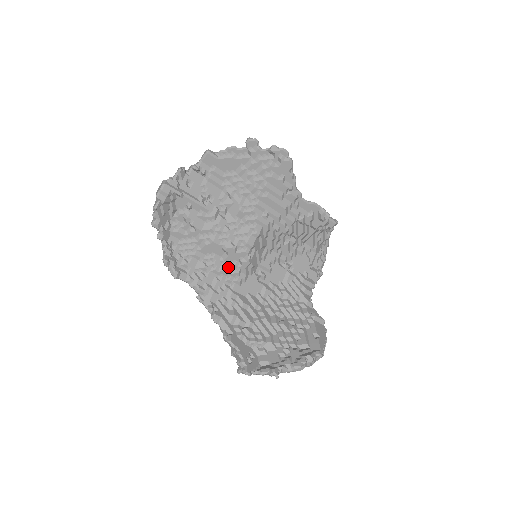
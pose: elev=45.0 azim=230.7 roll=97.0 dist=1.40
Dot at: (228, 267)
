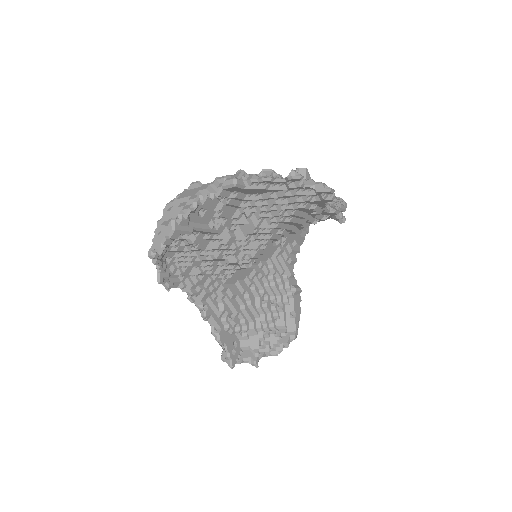
Dot at: (225, 269)
